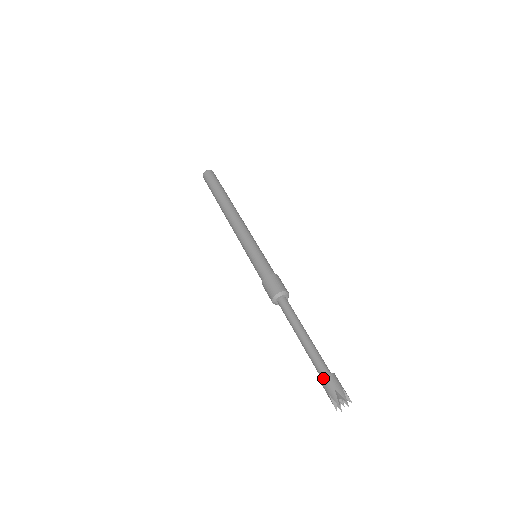
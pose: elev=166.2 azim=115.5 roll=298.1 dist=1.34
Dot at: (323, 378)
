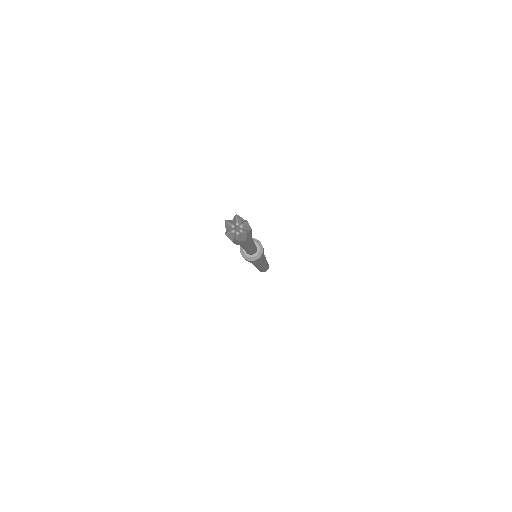
Dot at: occluded
